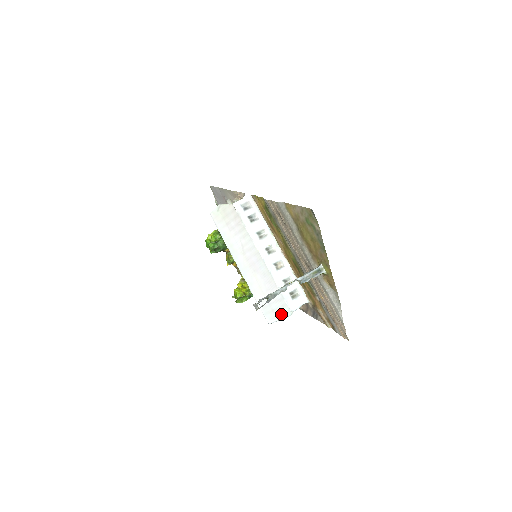
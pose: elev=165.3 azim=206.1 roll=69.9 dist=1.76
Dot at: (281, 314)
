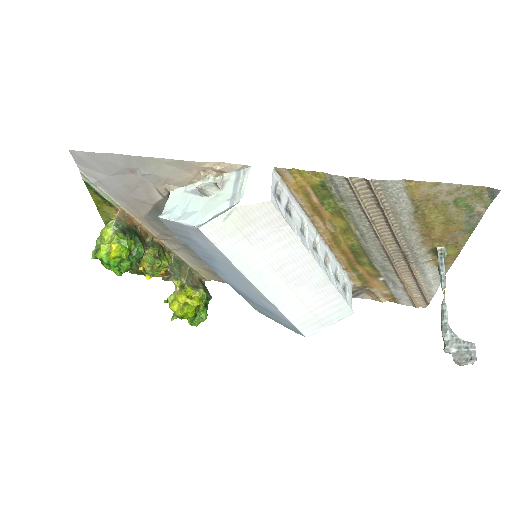
Dot at: (334, 320)
